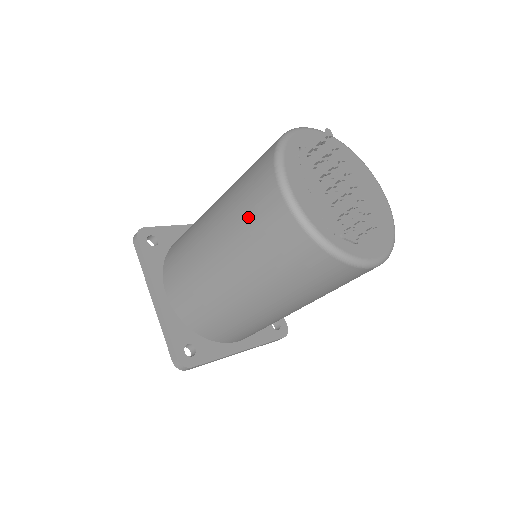
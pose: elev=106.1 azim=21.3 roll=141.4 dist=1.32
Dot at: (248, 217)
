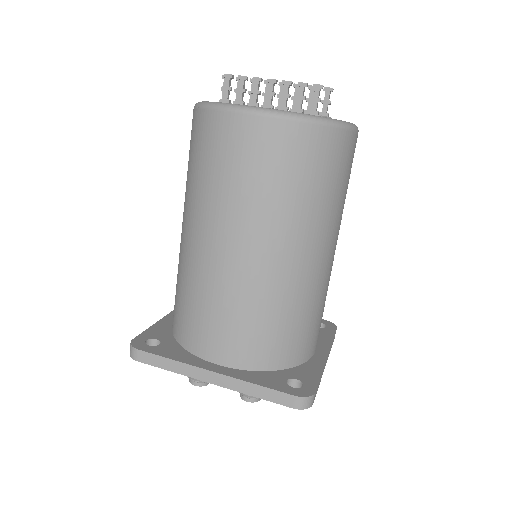
Dot at: (236, 173)
